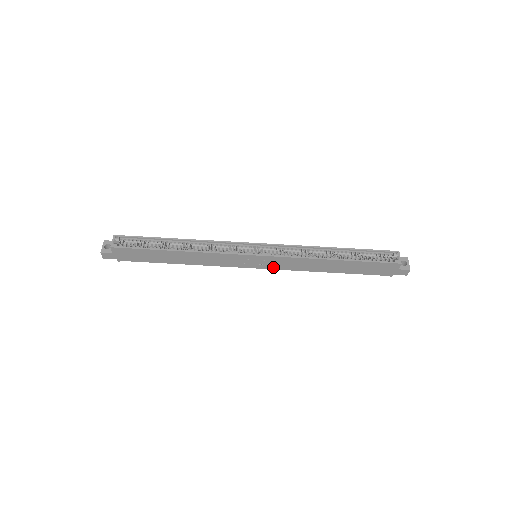
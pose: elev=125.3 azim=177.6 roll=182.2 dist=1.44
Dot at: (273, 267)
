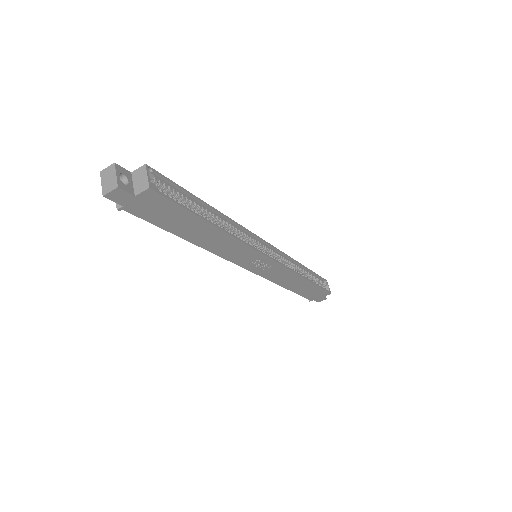
Dot at: (262, 273)
